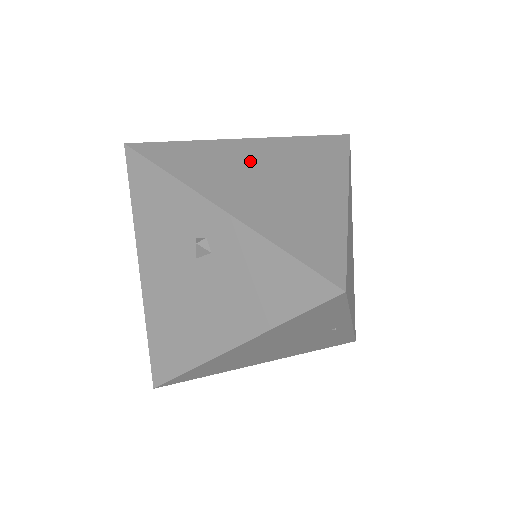
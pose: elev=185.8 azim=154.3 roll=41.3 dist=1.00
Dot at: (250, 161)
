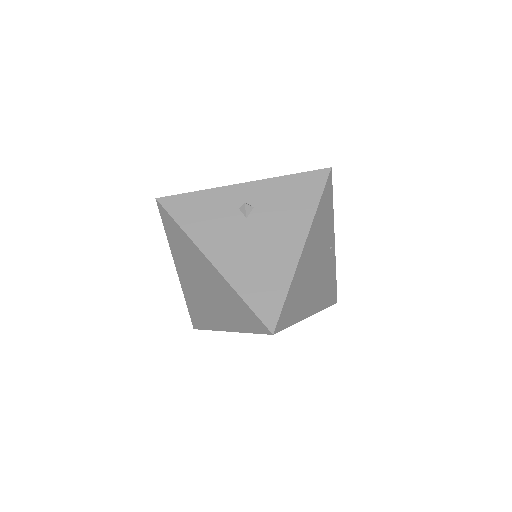
Dot at: occluded
